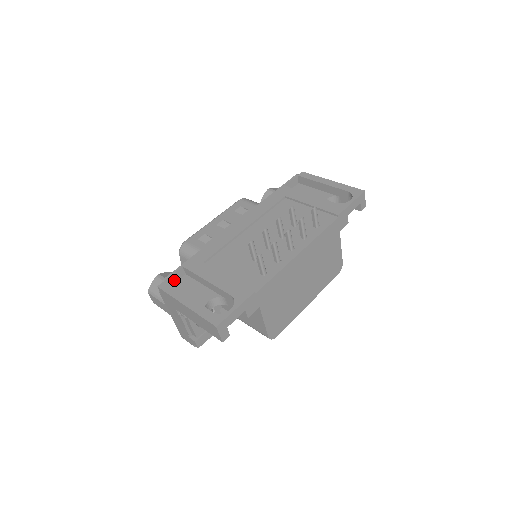
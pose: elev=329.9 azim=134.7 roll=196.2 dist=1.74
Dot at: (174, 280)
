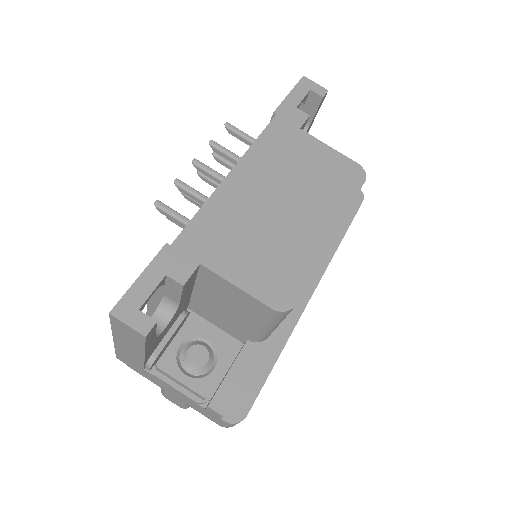
Dot at: occluded
